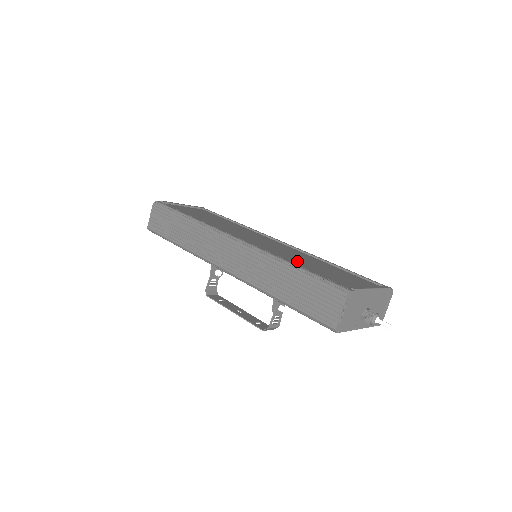
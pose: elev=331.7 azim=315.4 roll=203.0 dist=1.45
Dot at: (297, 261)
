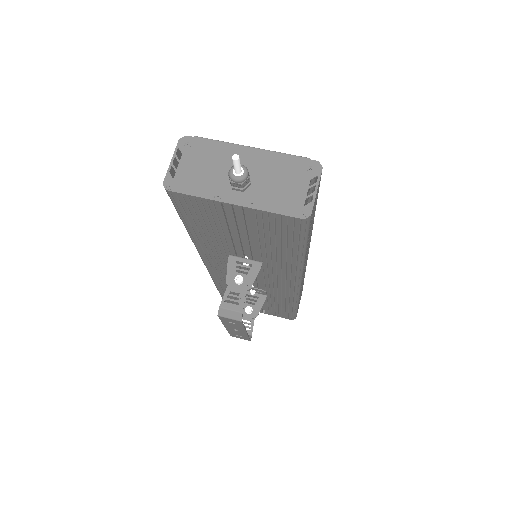
Dot at: occluded
